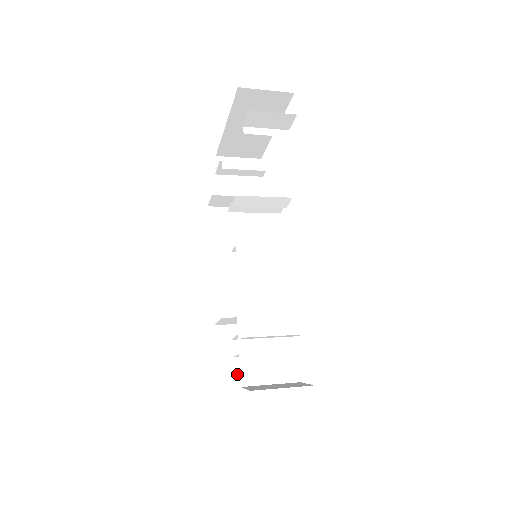
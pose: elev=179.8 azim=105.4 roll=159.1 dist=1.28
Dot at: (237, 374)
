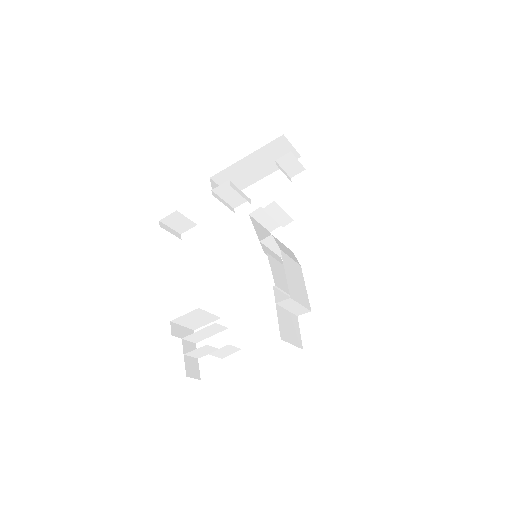
Dot at: (187, 370)
